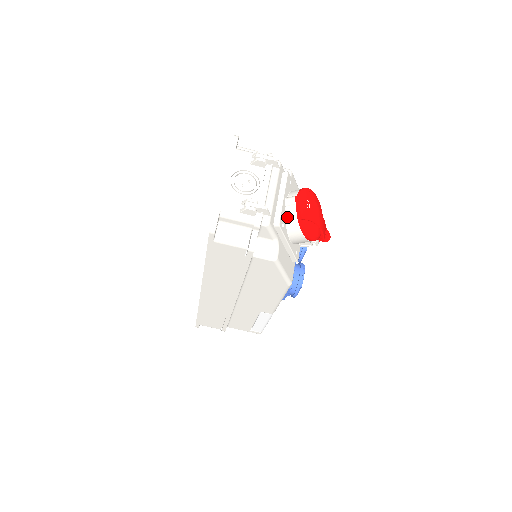
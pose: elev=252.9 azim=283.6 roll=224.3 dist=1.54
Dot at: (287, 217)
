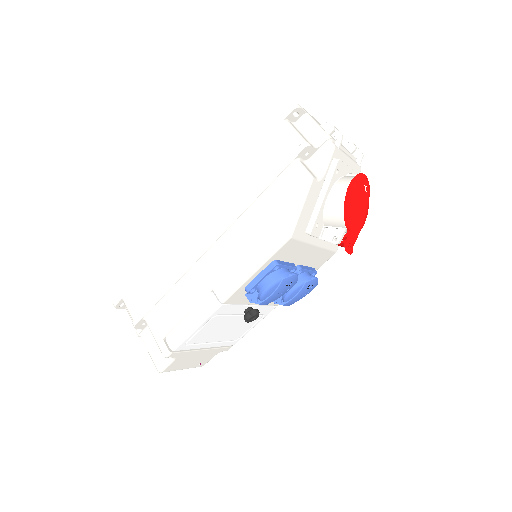
Dot at: (343, 178)
